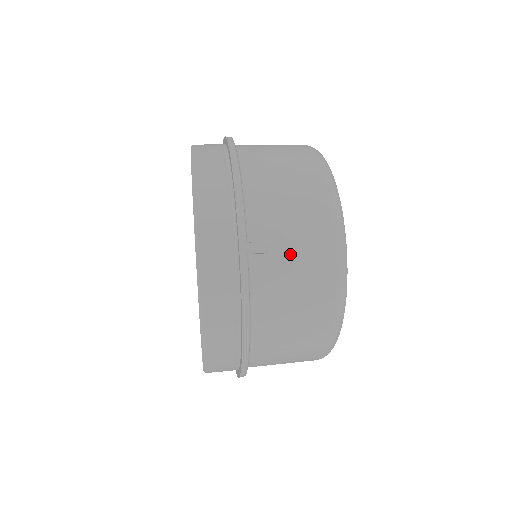
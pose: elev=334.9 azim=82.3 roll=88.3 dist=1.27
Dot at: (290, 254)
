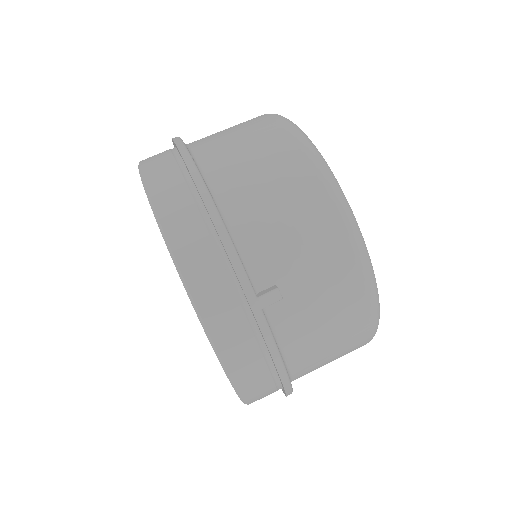
Dot at: (308, 286)
